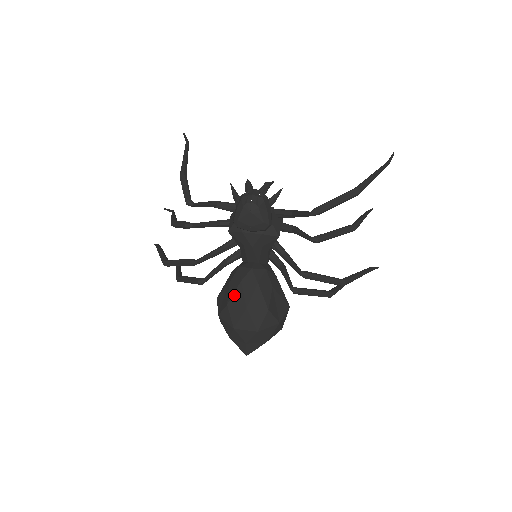
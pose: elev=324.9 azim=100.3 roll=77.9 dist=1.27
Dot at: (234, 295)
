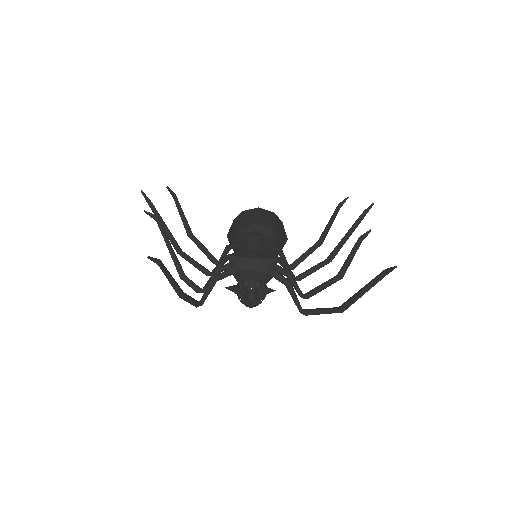
Dot at: occluded
